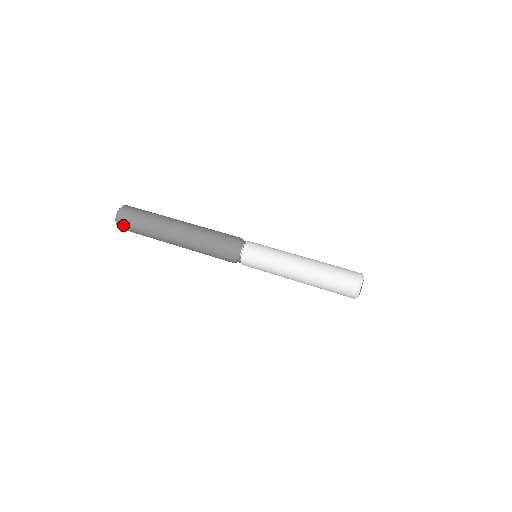
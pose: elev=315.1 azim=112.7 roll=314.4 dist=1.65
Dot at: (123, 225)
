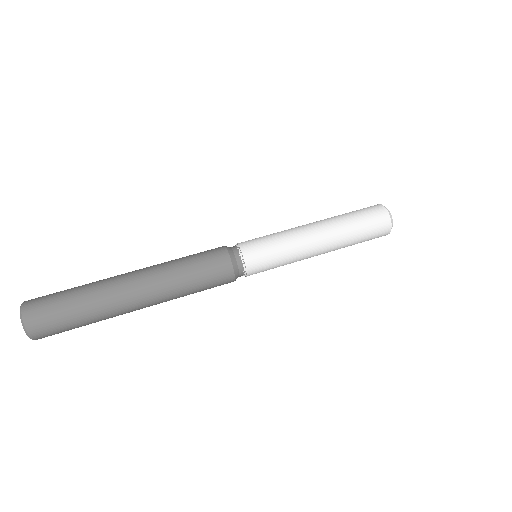
Dot at: occluded
